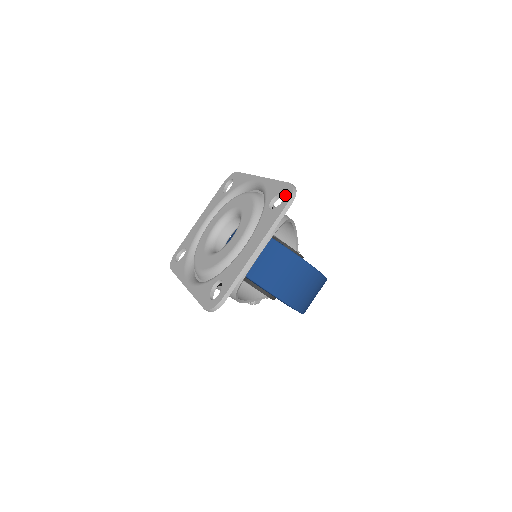
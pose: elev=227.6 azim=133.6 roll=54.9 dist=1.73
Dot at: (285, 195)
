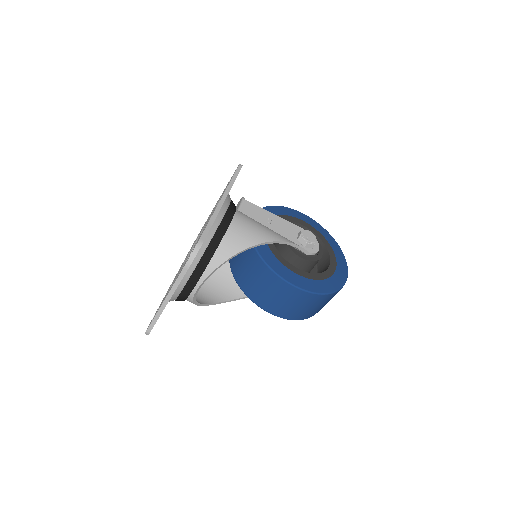
Dot at: occluded
